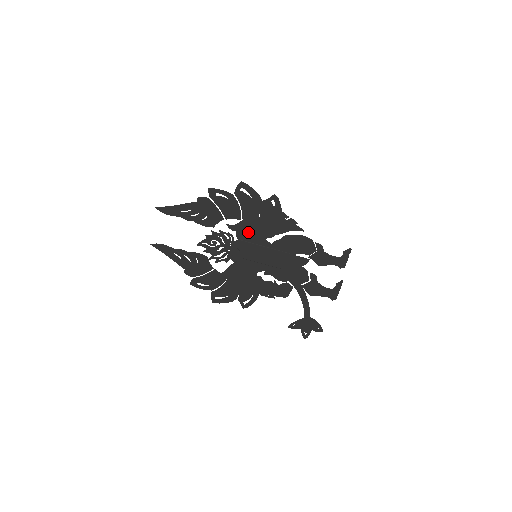
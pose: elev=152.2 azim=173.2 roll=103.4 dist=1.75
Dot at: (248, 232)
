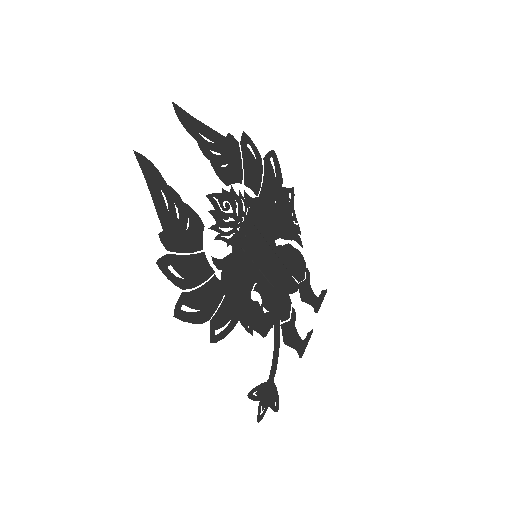
Dot at: (260, 217)
